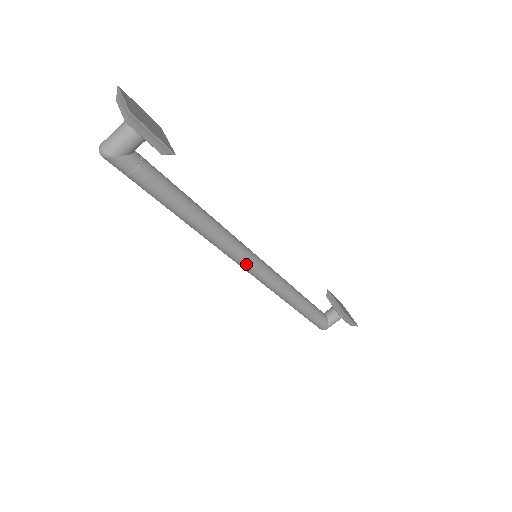
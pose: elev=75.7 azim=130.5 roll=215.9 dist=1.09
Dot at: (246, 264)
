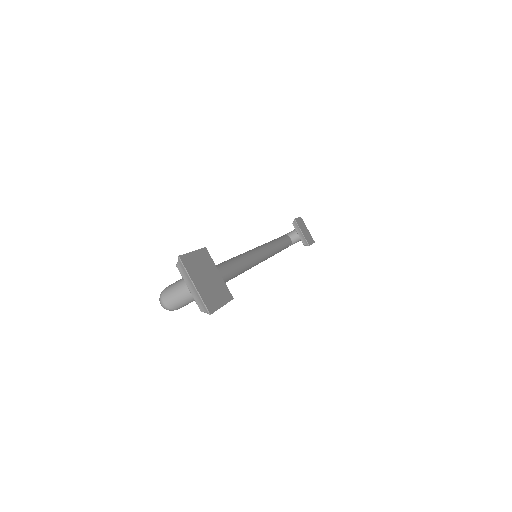
Dot at: occluded
